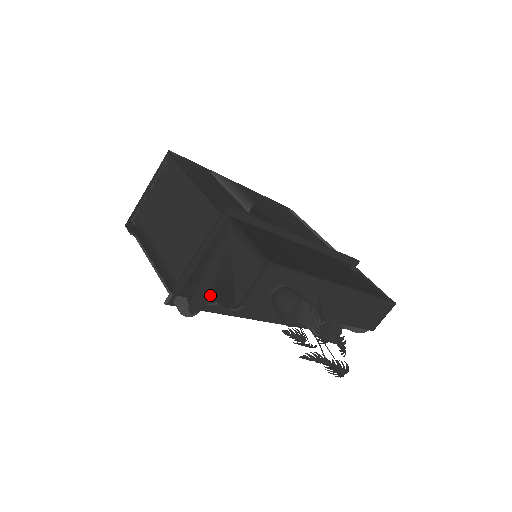
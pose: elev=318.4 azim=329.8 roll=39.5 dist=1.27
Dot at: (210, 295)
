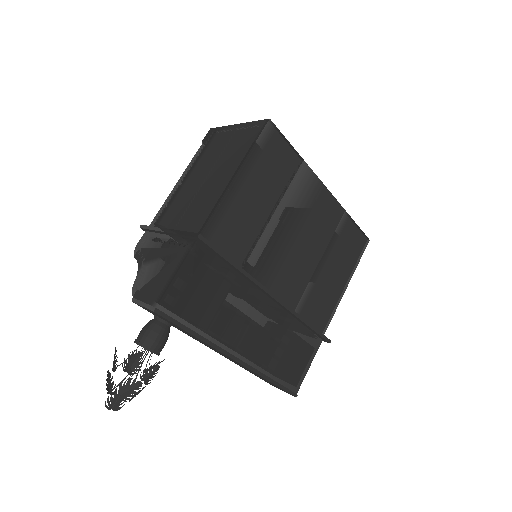
Dot at: (145, 264)
